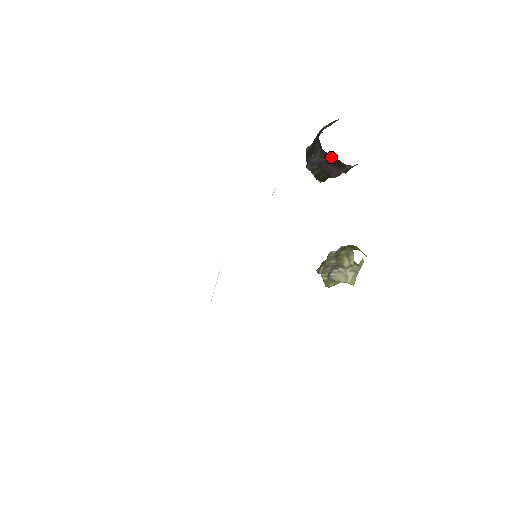
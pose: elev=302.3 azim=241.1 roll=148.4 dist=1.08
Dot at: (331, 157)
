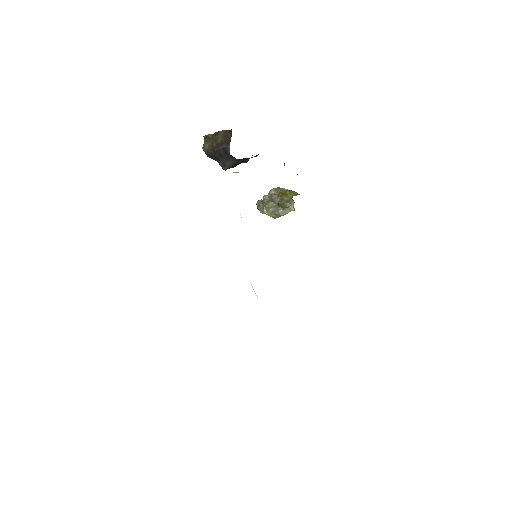
Dot at: (244, 159)
